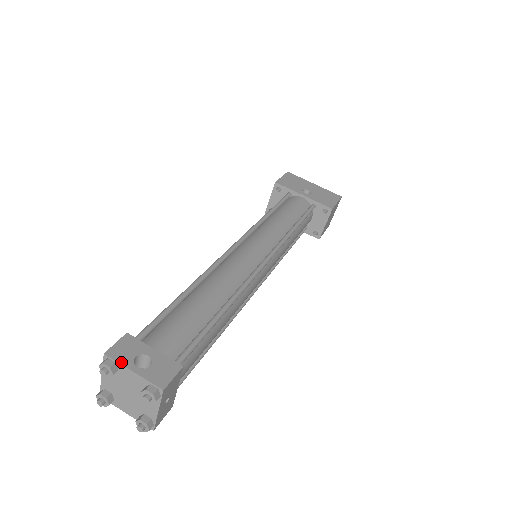
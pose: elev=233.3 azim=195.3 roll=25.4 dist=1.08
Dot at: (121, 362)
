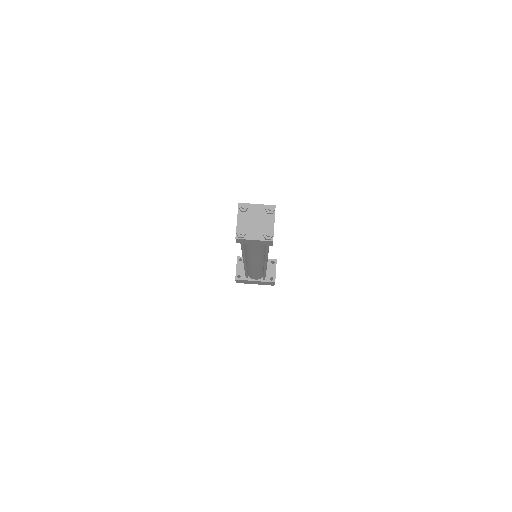
Dot at: (249, 204)
